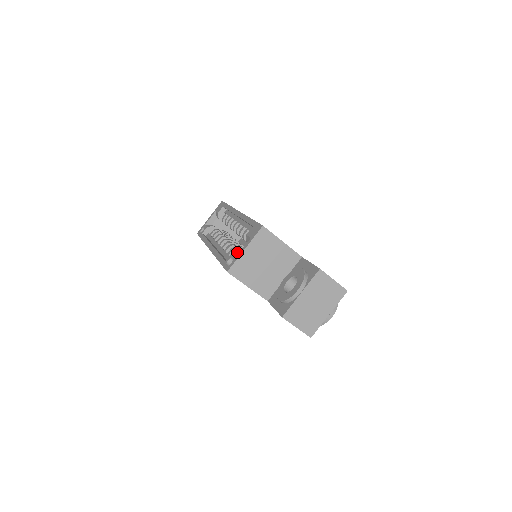
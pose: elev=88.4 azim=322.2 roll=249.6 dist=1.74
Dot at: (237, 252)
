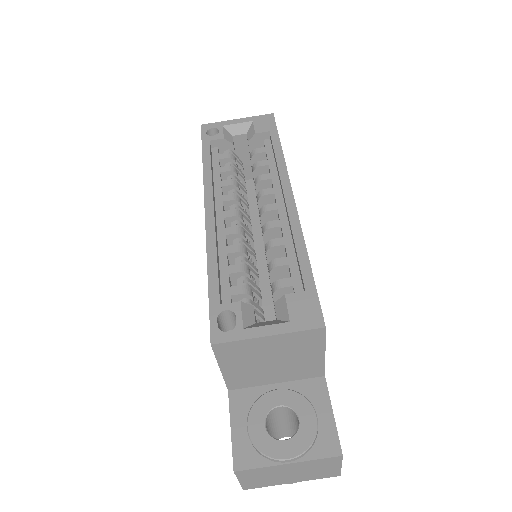
Dot at: (248, 306)
